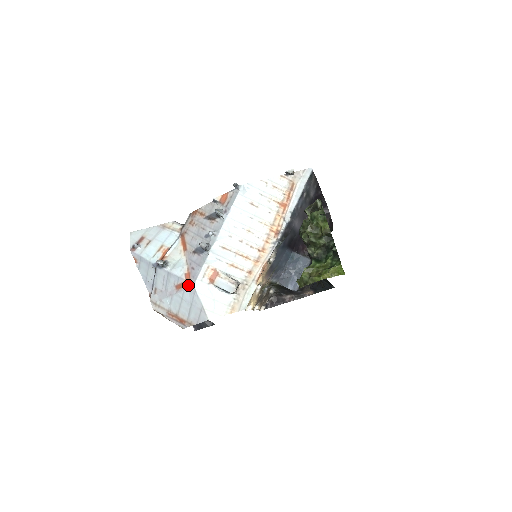
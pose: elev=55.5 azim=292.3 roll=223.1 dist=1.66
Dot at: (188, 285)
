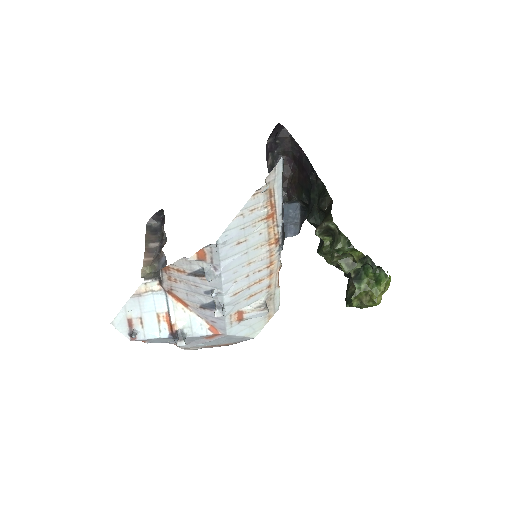
Dot at: (220, 336)
